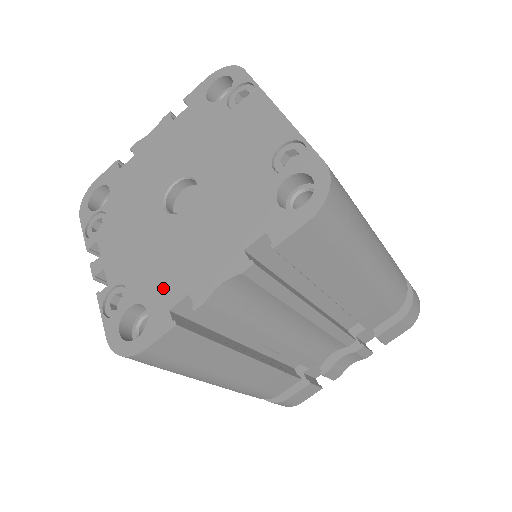
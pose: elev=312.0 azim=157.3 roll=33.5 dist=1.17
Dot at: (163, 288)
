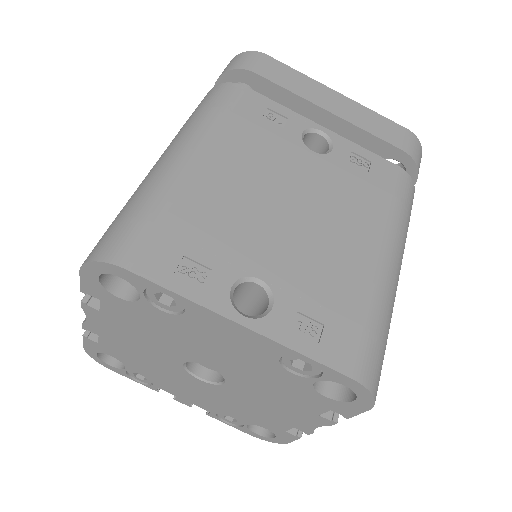
Dot at: (265, 422)
